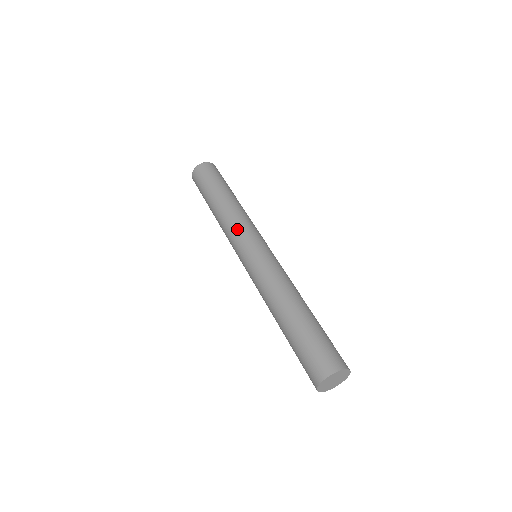
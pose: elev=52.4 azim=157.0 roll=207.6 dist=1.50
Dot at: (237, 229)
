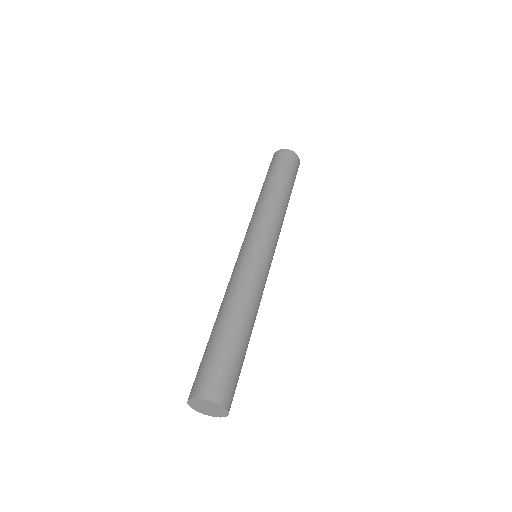
Dot at: (263, 222)
